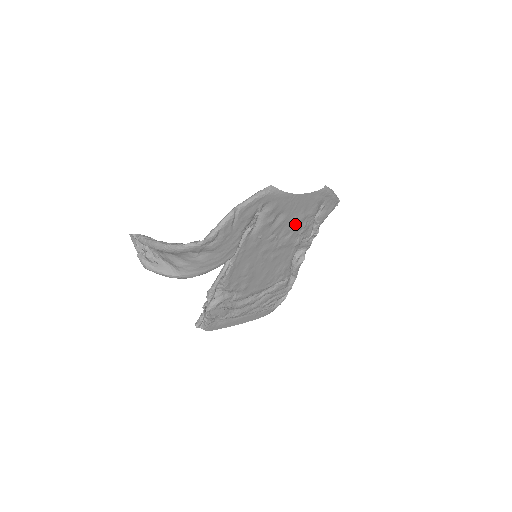
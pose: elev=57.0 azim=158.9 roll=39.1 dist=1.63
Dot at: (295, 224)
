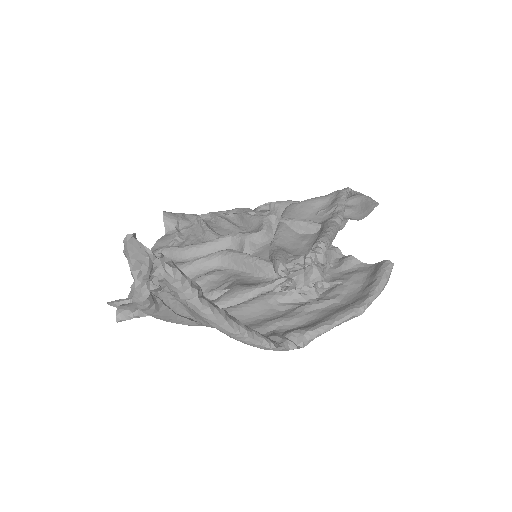
Dot at: occluded
